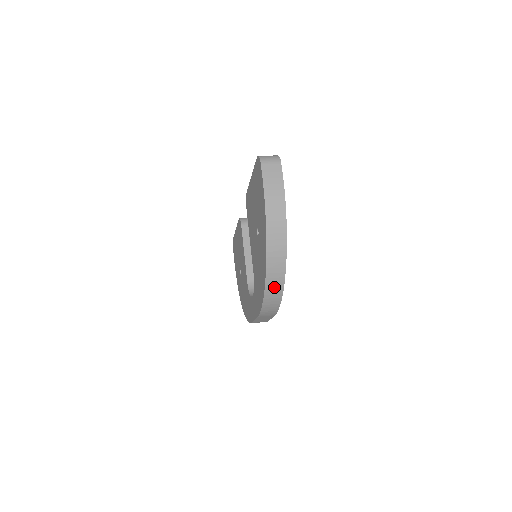
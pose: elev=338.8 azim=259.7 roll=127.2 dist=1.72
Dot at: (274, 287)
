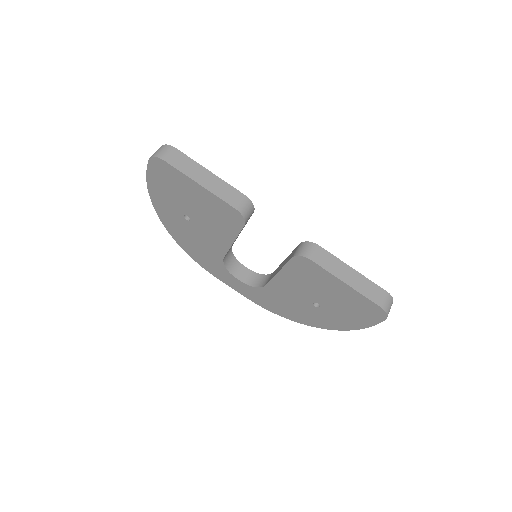
Dot at: occluded
